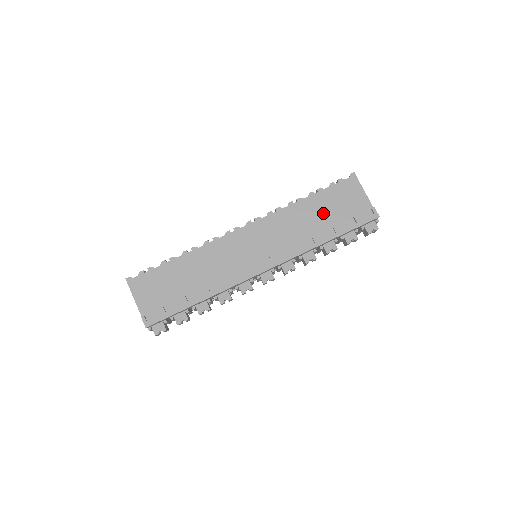
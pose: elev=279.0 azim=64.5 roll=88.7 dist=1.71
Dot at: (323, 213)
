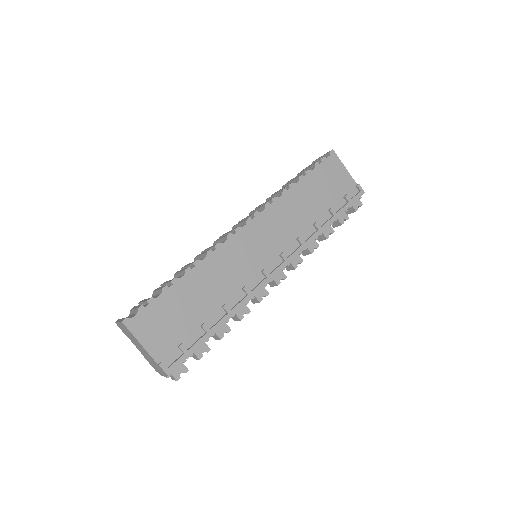
Dot at: (316, 197)
